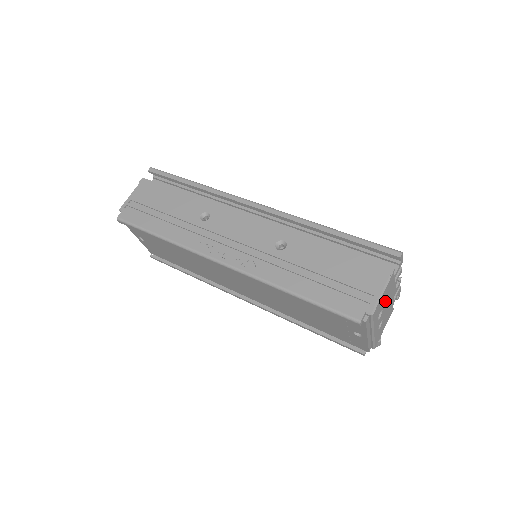
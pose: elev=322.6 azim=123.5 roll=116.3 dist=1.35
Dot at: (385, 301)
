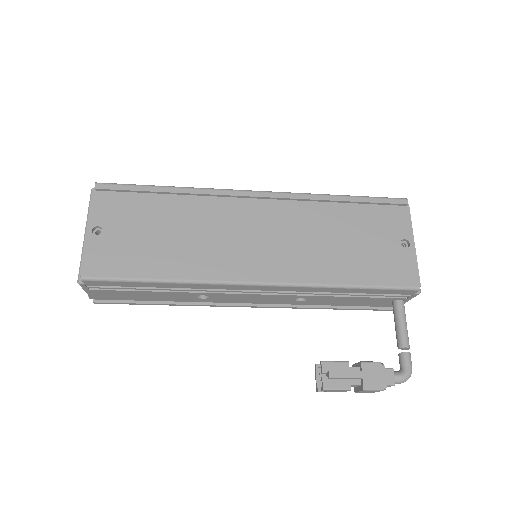
Dot at: occluded
